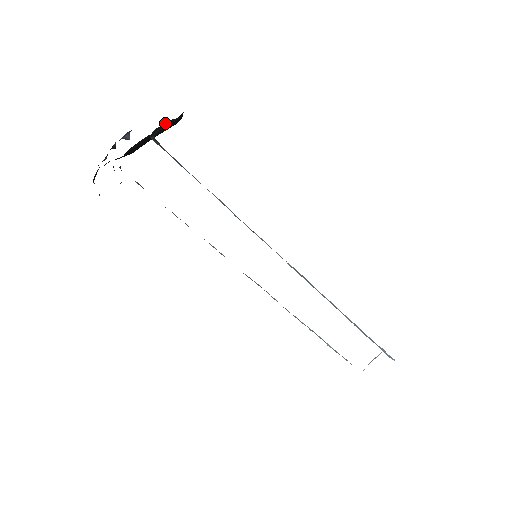
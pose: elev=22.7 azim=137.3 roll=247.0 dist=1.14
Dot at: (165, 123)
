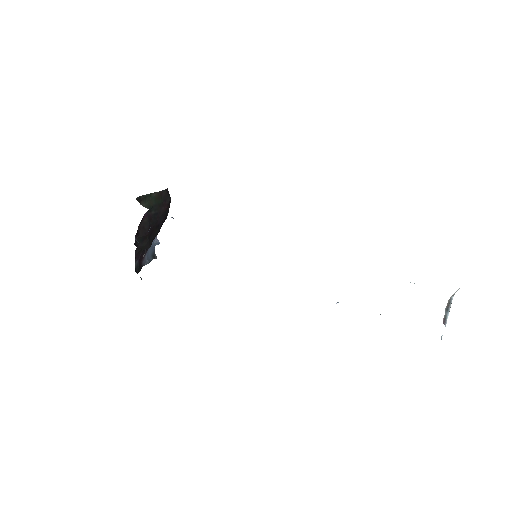
Dot at: (150, 195)
